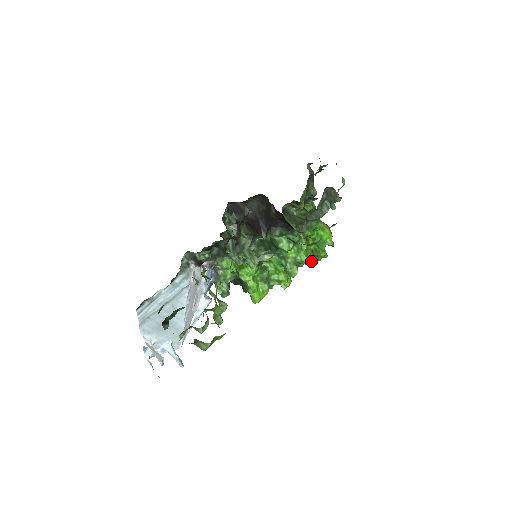
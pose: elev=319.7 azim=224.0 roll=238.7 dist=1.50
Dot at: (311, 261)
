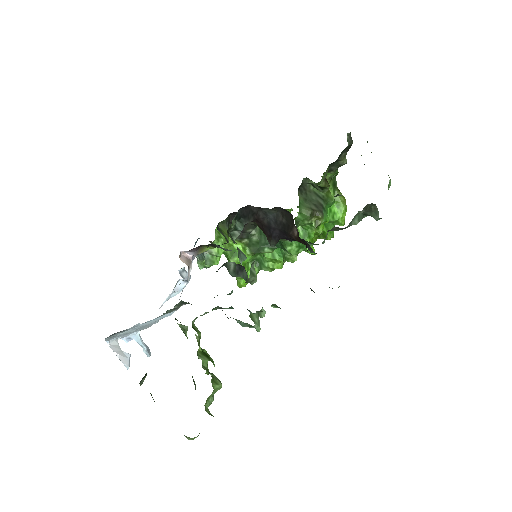
Dot at: occluded
